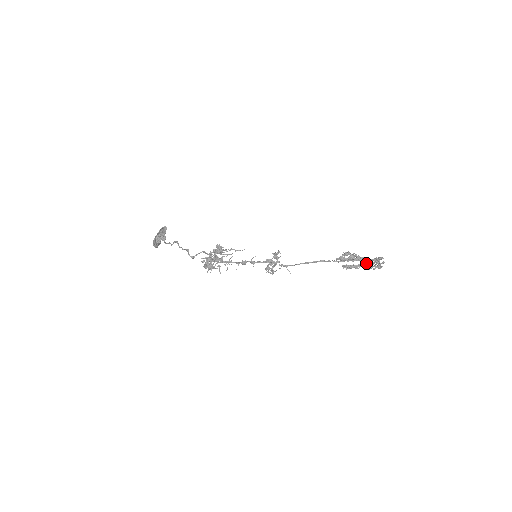
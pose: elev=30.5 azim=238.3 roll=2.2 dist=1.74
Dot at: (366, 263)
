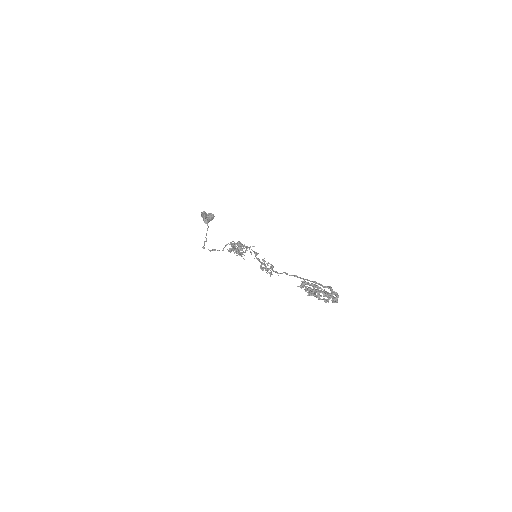
Dot at: (319, 299)
